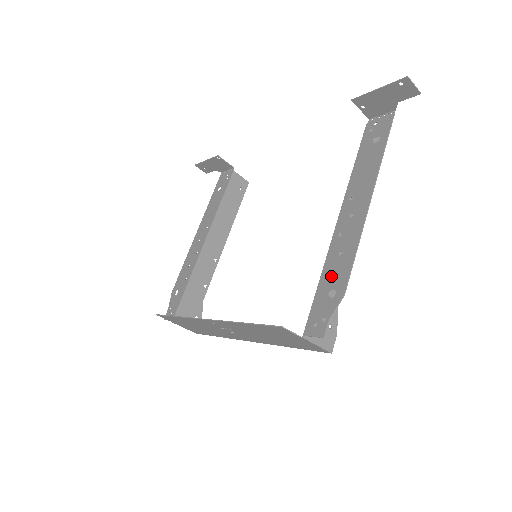
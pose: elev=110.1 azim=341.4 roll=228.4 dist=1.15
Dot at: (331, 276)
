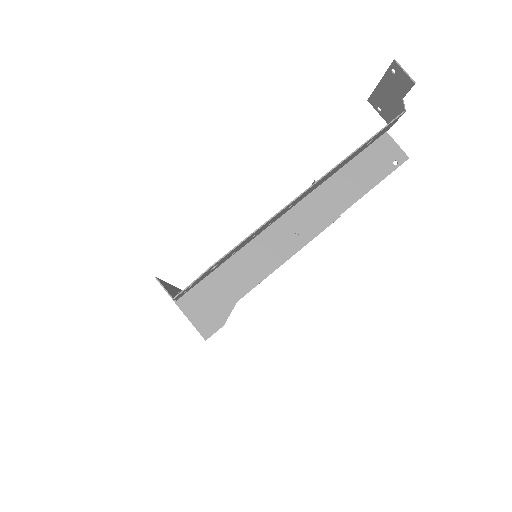
Dot at: occluded
